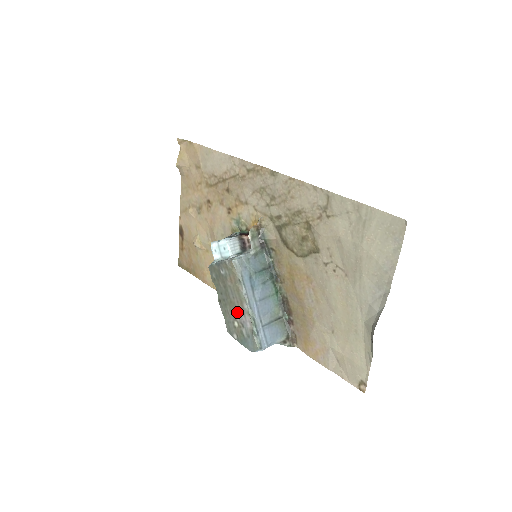
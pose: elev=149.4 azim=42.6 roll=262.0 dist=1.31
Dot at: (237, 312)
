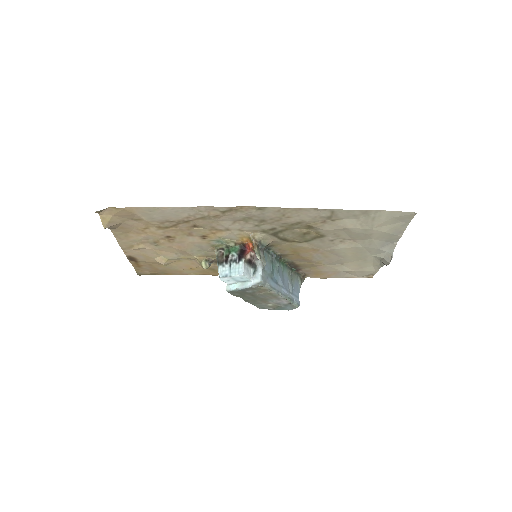
Dot at: (270, 301)
